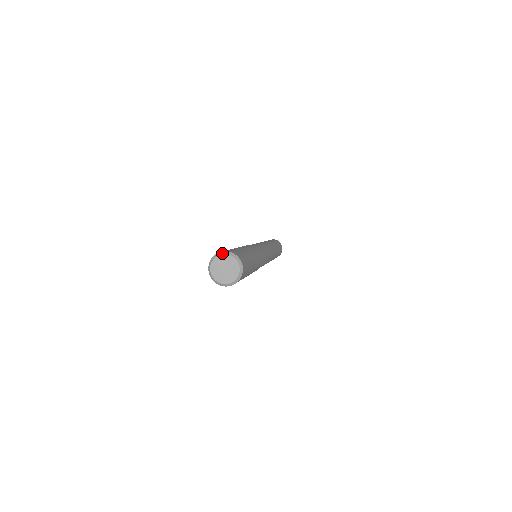
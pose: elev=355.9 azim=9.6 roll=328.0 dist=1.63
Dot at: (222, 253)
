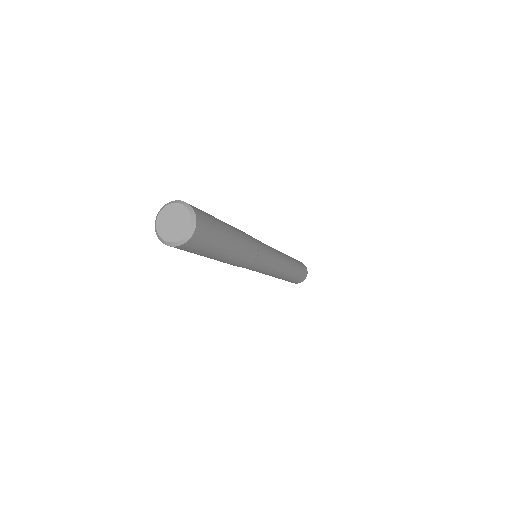
Dot at: (182, 202)
